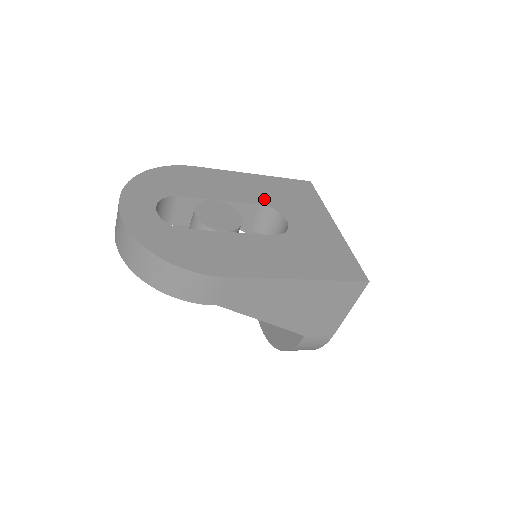
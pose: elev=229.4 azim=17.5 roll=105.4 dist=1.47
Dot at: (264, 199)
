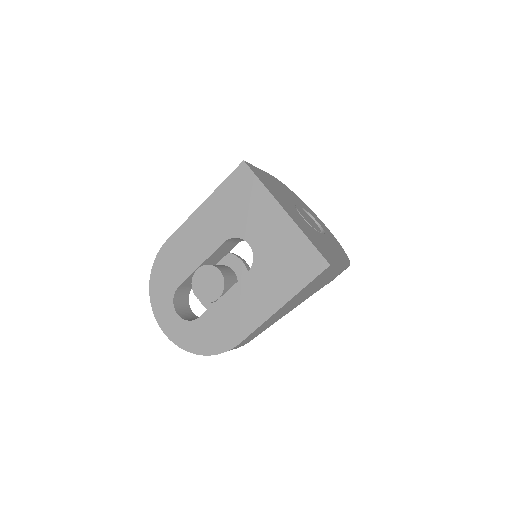
Dot at: (223, 232)
